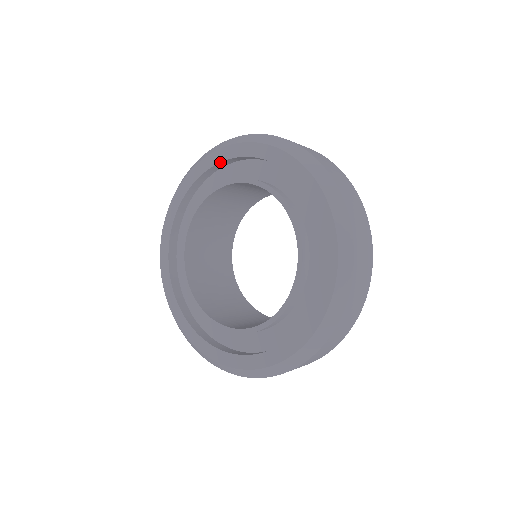
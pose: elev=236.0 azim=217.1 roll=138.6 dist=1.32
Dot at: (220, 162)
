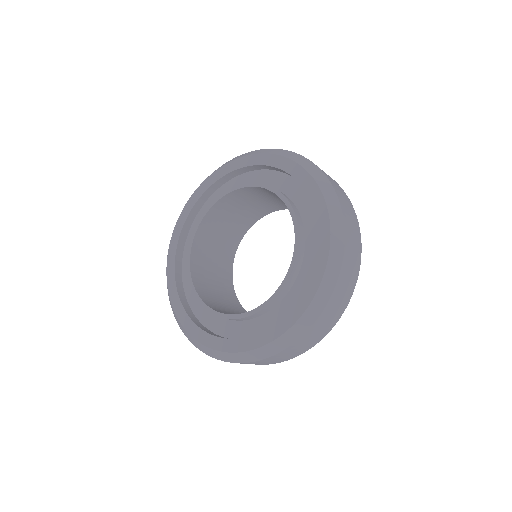
Dot at: (185, 221)
